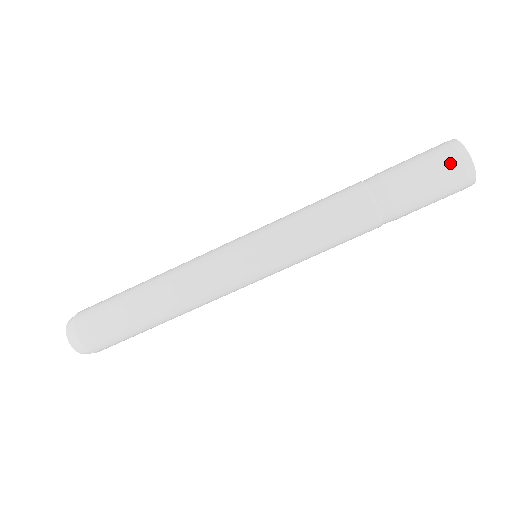
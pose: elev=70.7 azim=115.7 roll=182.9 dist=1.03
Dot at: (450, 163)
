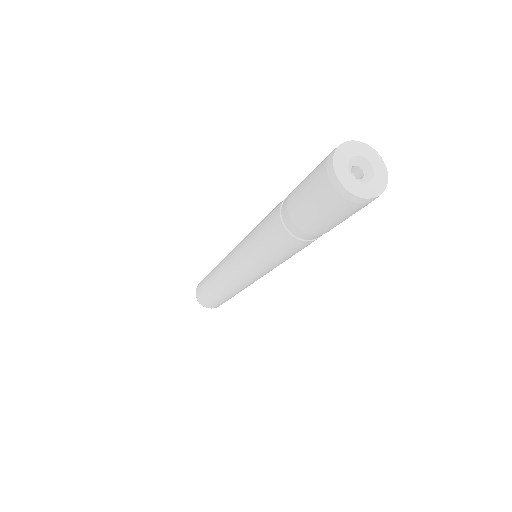
Dot at: (323, 188)
